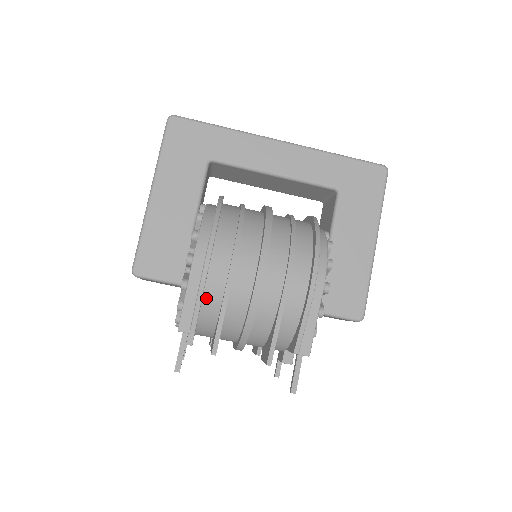
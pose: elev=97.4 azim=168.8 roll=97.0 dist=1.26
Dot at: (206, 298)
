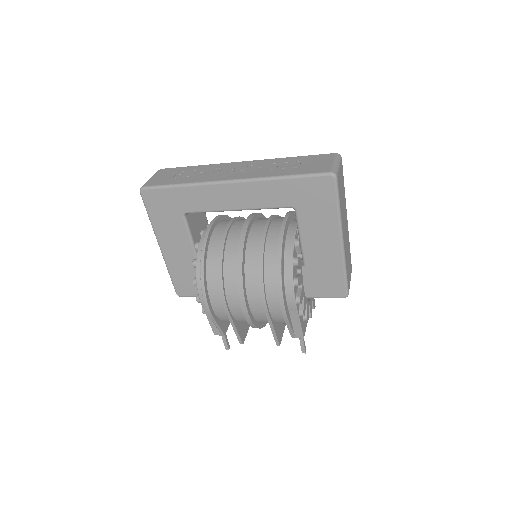
Dot at: (221, 318)
